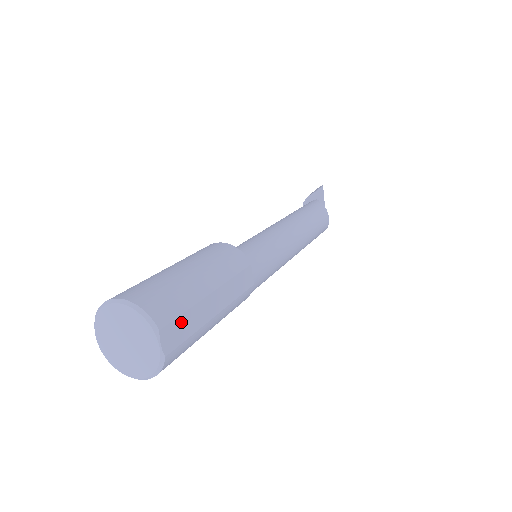
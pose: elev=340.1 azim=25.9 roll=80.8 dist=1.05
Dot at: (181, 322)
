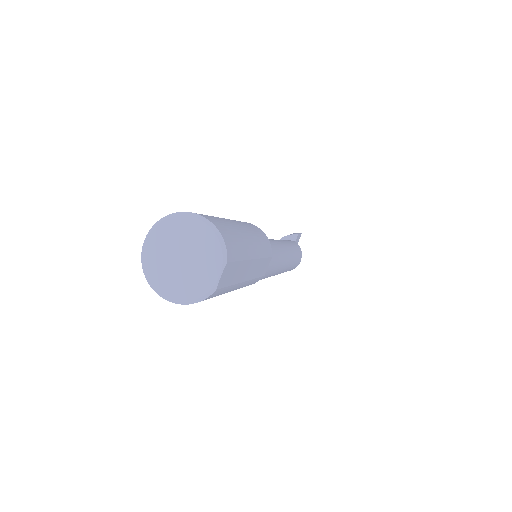
Dot at: (235, 267)
